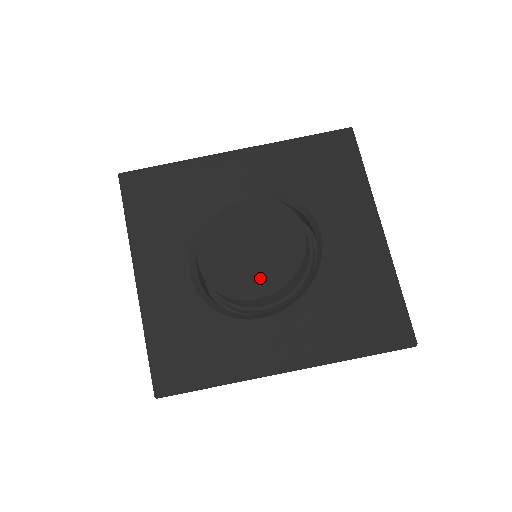
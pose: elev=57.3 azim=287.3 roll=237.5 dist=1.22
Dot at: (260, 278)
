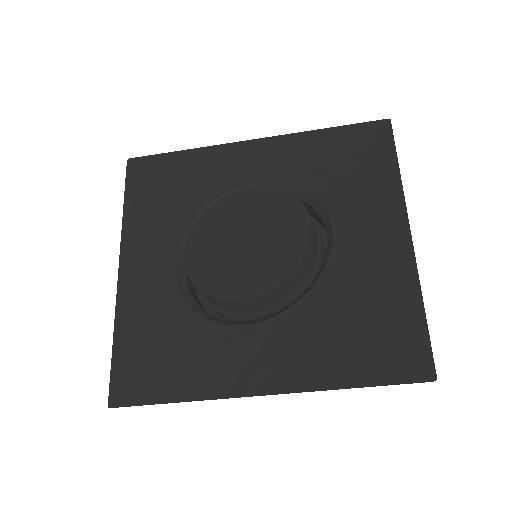
Dot at: (248, 275)
